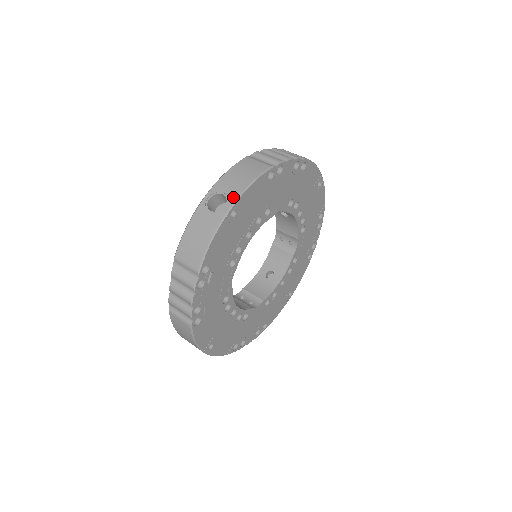
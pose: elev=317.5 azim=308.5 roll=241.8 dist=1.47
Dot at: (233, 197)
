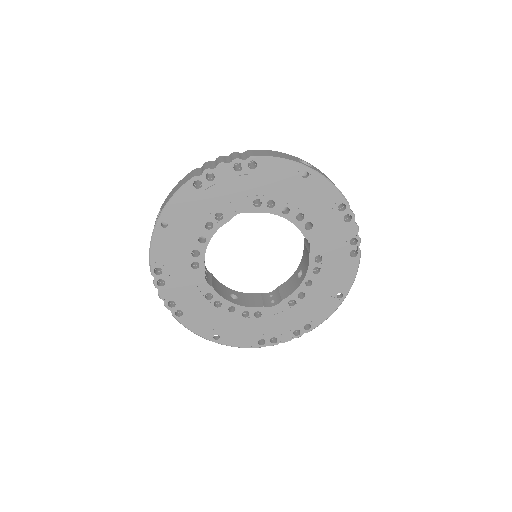
Dot at: (317, 171)
